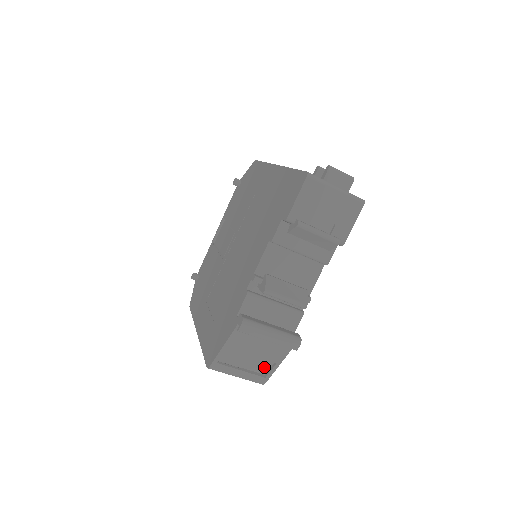
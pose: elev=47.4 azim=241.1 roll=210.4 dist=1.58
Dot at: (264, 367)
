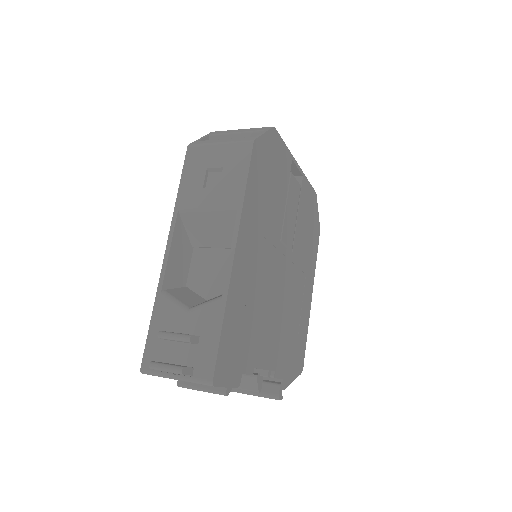
Dot at: occluded
